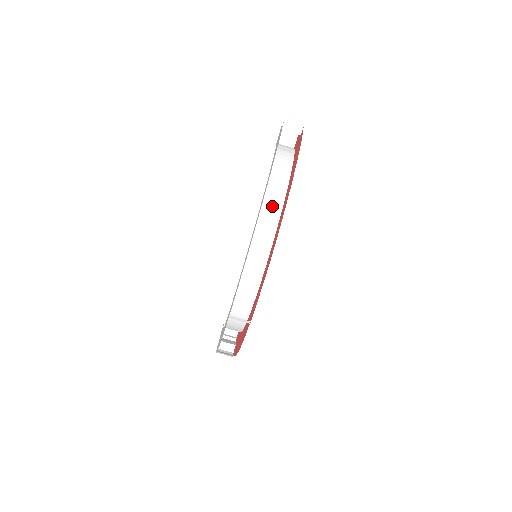
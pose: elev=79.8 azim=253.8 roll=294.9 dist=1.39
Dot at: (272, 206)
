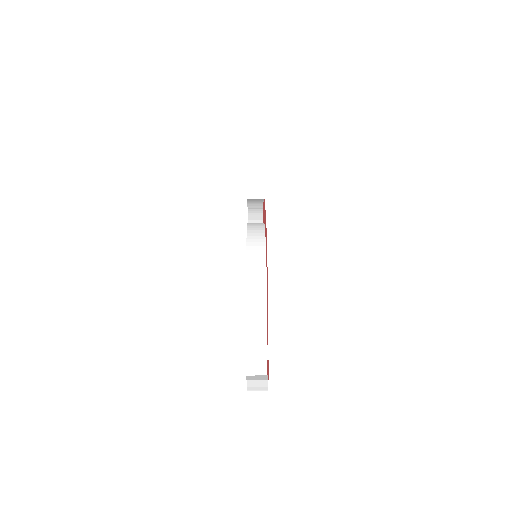
Dot at: occluded
